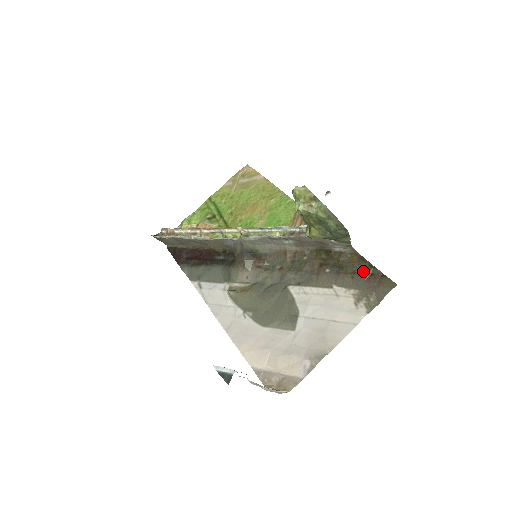
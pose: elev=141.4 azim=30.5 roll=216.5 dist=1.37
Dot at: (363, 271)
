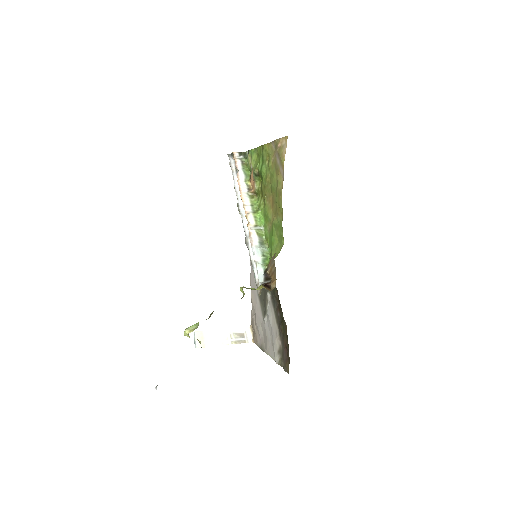
Dot at: (286, 342)
